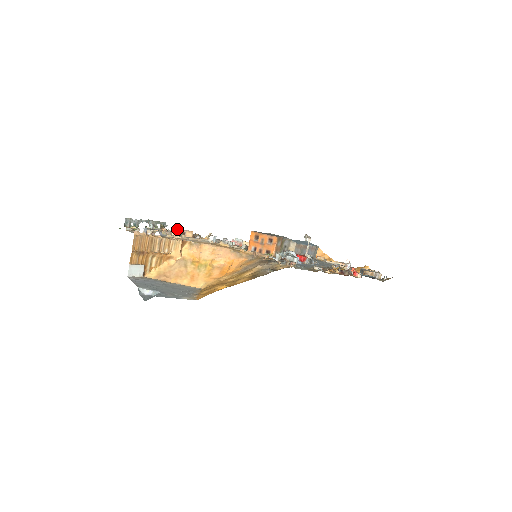
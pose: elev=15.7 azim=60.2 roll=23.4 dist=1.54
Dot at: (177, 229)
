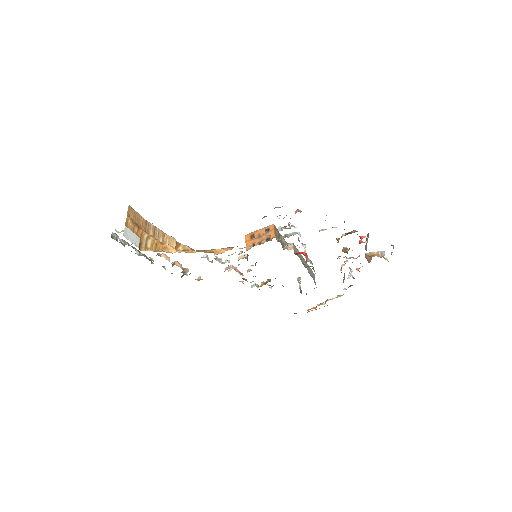
Dot at: (164, 268)
